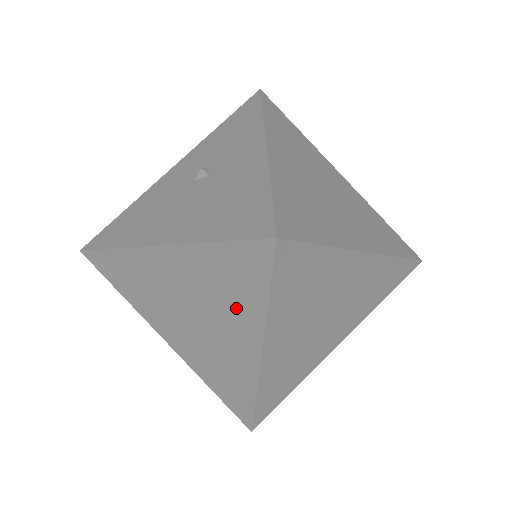
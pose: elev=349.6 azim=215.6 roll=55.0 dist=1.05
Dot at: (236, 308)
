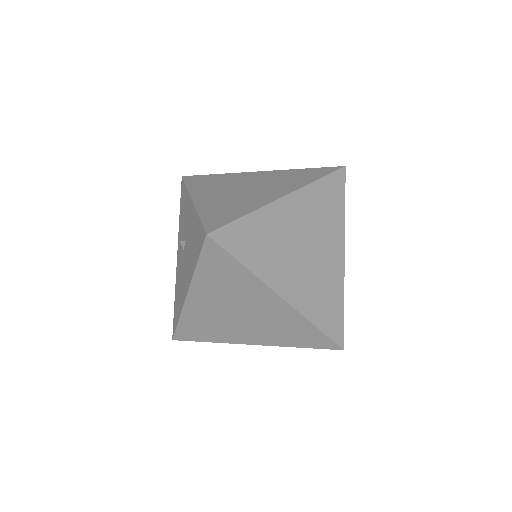
Dot at: (243, 286)
